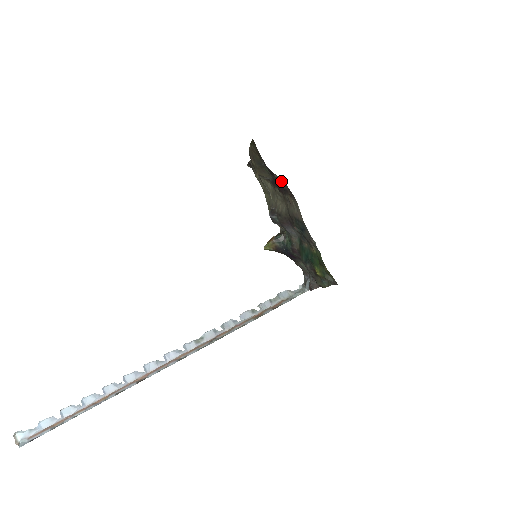
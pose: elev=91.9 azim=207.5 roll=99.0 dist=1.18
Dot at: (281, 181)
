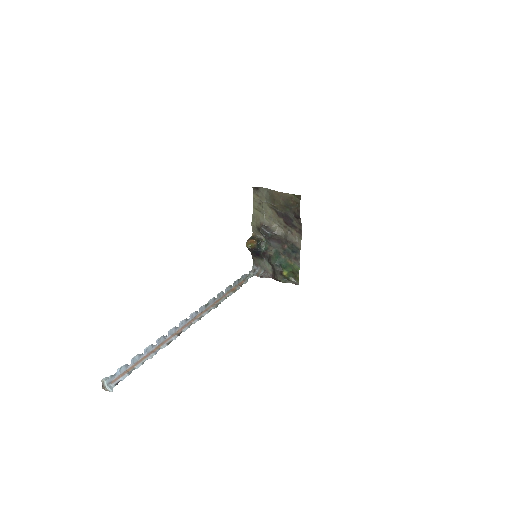
Dot at: (298, 222)
